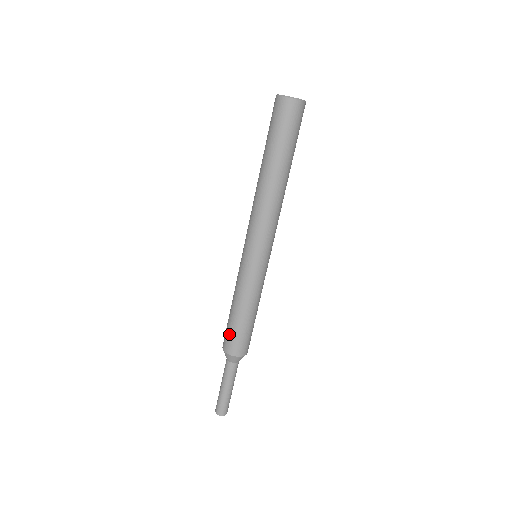
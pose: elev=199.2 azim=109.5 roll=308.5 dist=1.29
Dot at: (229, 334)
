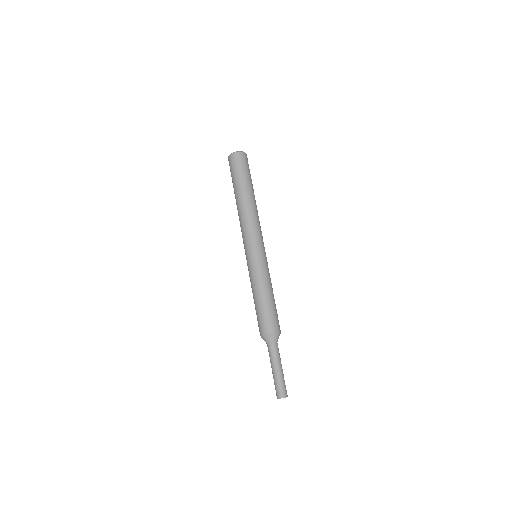
Dot at: (267, 317)
